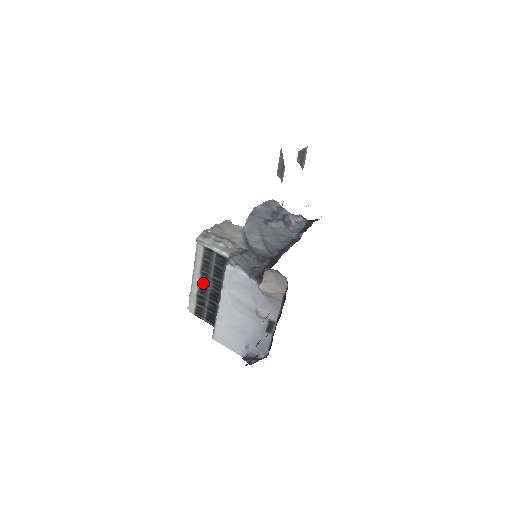
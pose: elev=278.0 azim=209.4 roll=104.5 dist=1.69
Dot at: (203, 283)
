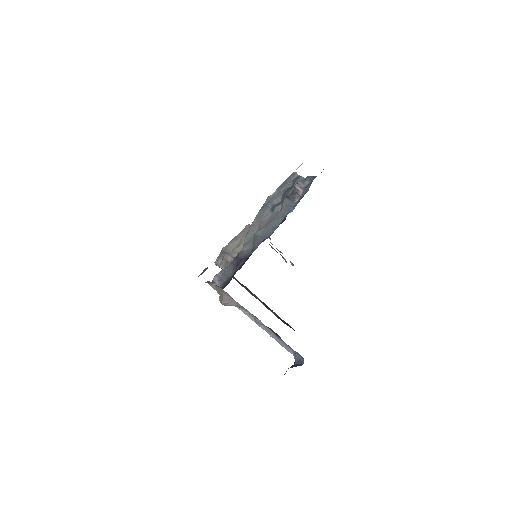
Dot at: occluded
